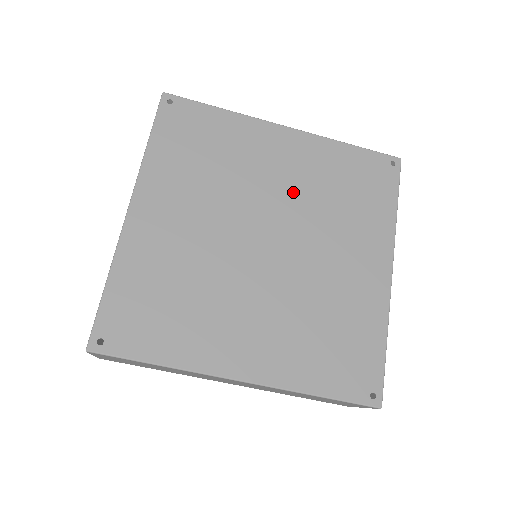
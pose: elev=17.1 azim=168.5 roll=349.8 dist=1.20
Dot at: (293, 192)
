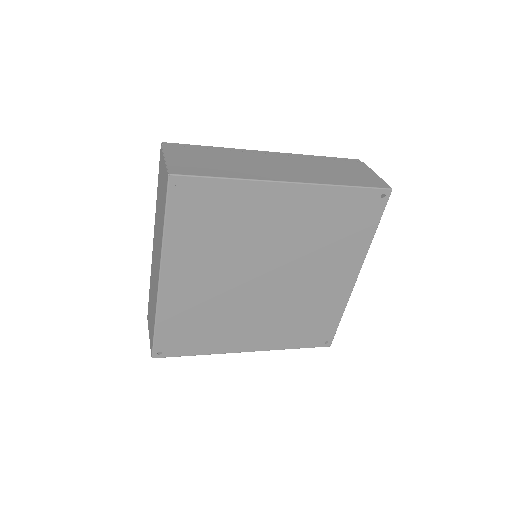
Dot at: (290, 239)
